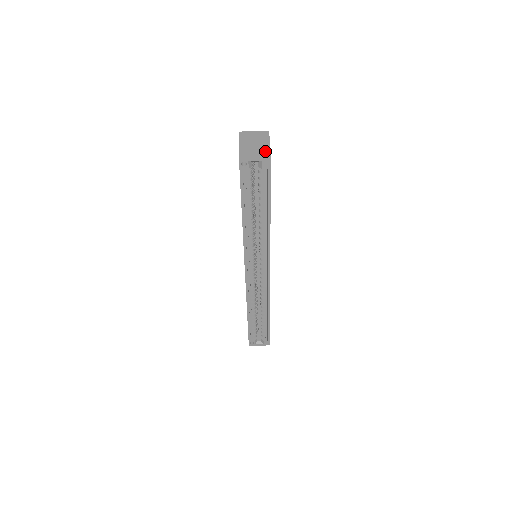
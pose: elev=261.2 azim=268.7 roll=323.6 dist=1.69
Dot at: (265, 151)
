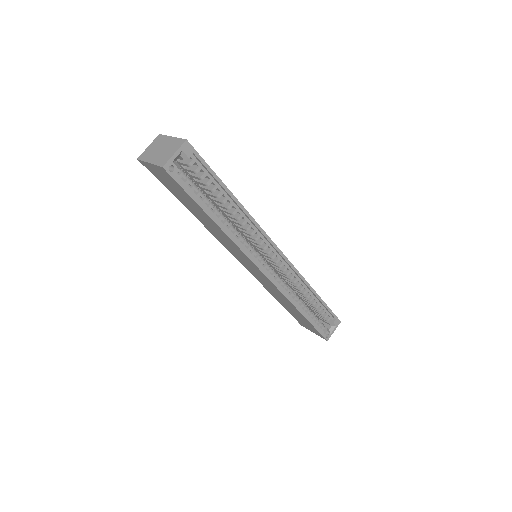
Dot at: (176, 142)
